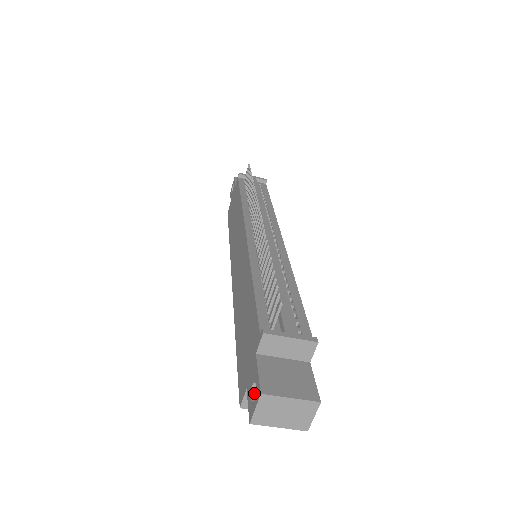
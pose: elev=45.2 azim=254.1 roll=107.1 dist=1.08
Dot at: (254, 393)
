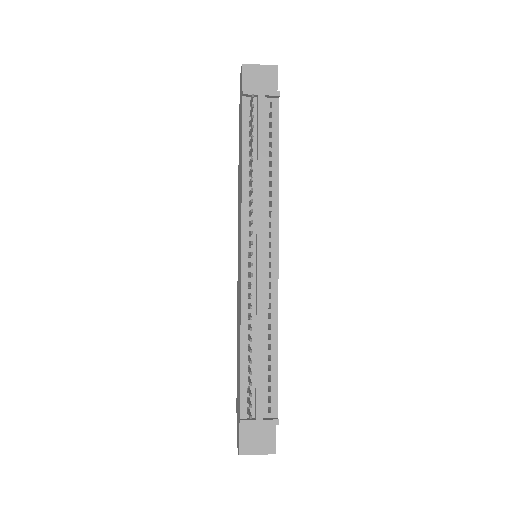
Dot at: occluded
